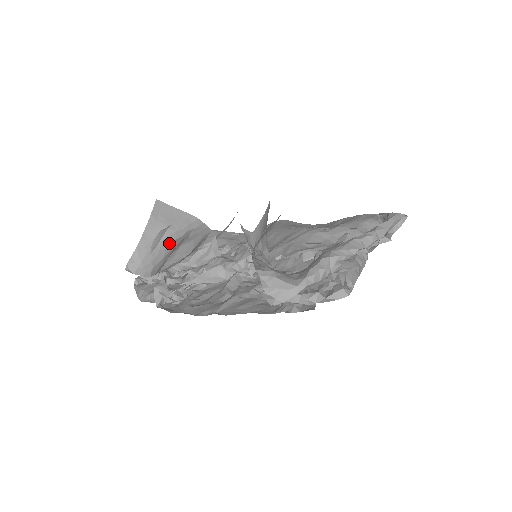
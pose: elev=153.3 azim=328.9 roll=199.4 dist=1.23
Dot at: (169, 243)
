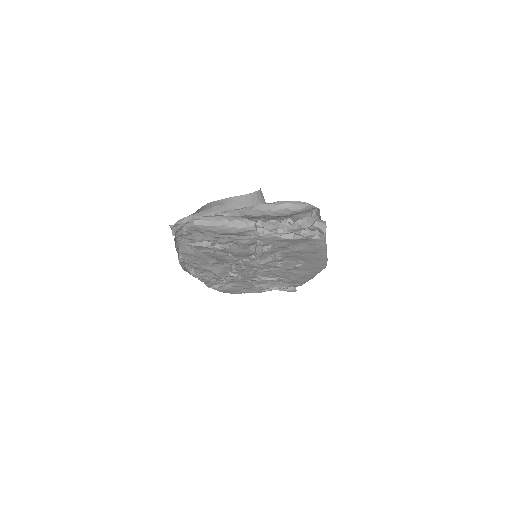
Dot at: occluded
